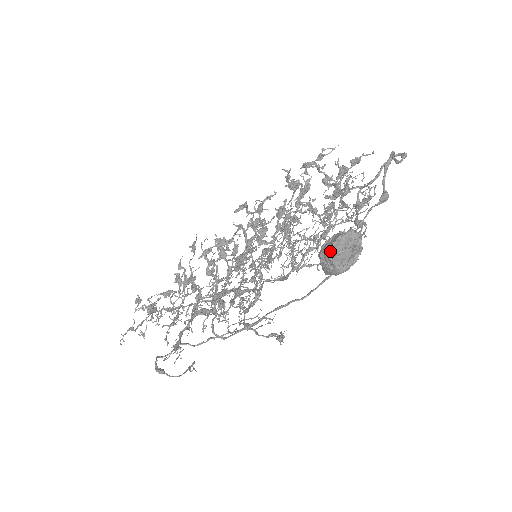
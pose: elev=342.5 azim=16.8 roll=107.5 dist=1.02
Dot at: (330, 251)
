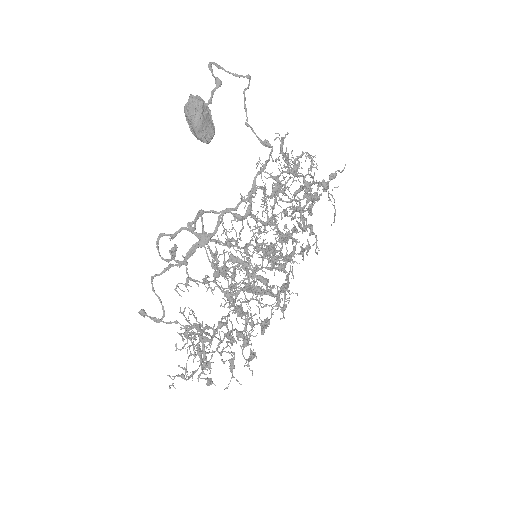
Dot at: (185, 116)
